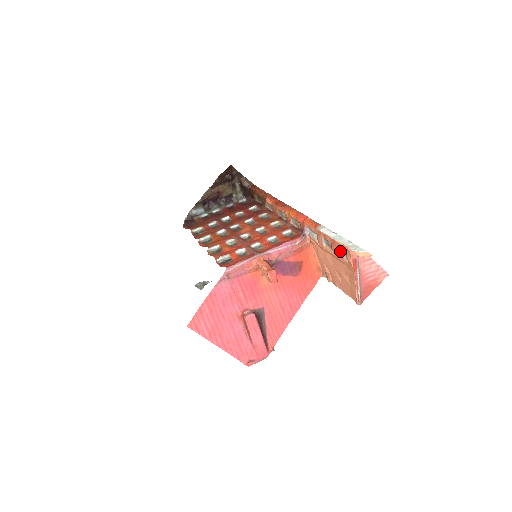
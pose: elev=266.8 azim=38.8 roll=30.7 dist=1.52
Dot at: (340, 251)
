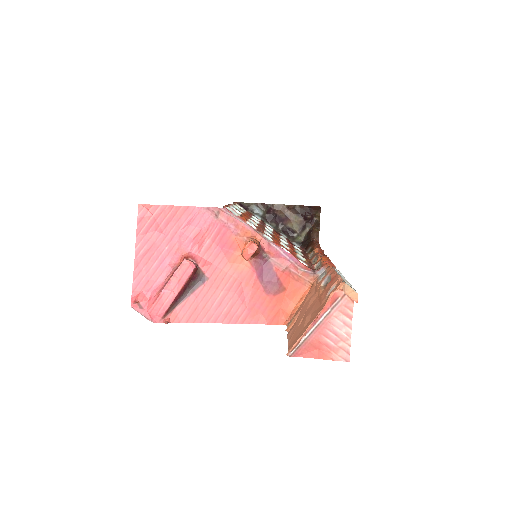
Dot at: (331, 286)
